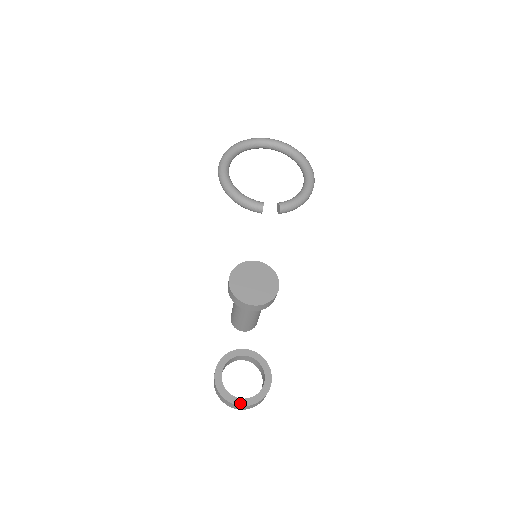
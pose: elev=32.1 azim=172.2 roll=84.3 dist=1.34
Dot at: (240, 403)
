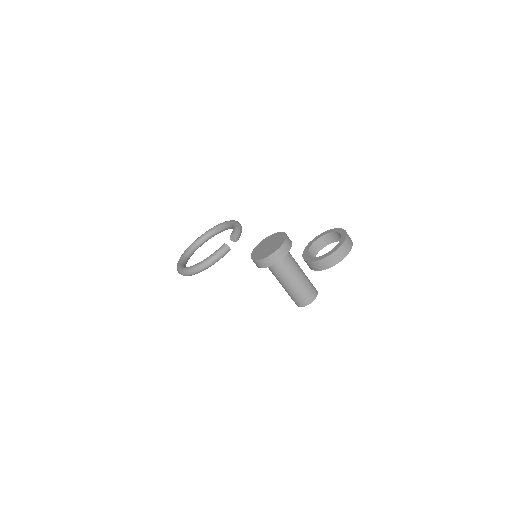
Dot at: (340, 244)
